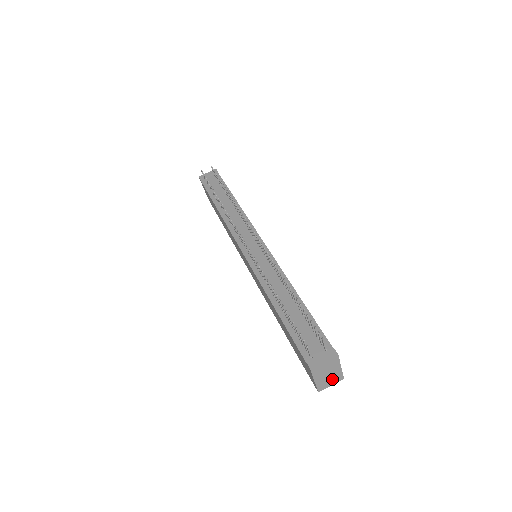
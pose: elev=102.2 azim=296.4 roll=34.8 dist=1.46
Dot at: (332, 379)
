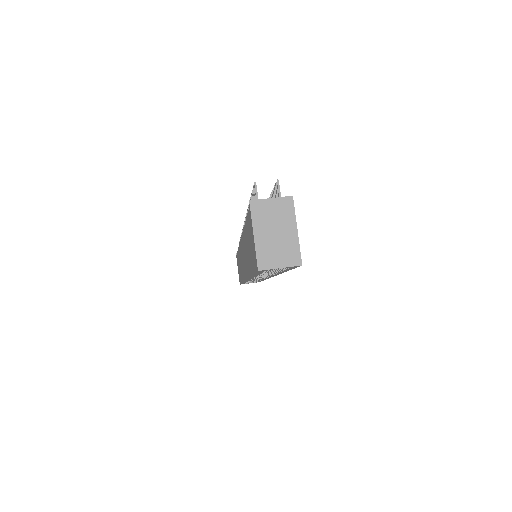
Dot at: (282, 252)
